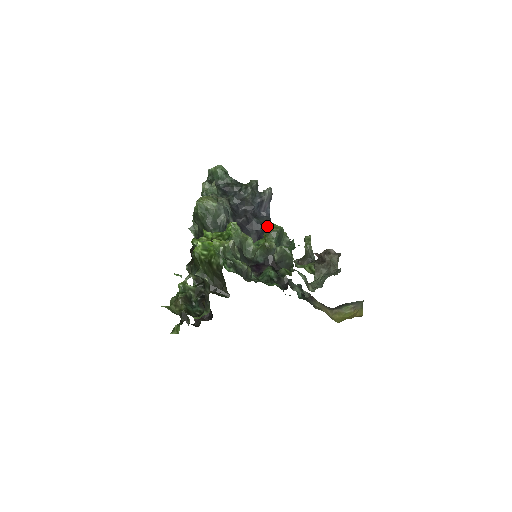
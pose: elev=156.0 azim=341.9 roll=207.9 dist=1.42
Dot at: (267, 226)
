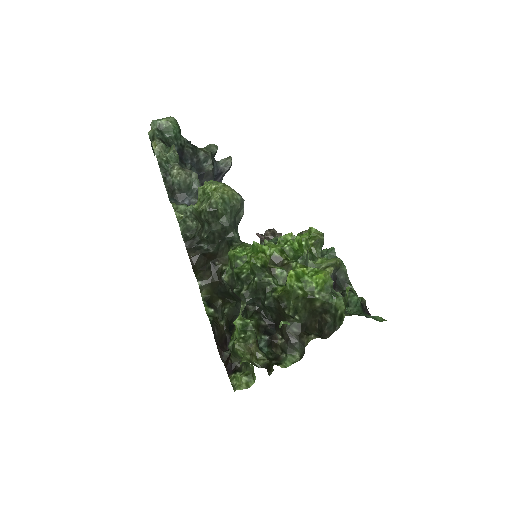
Dot at: occluded
